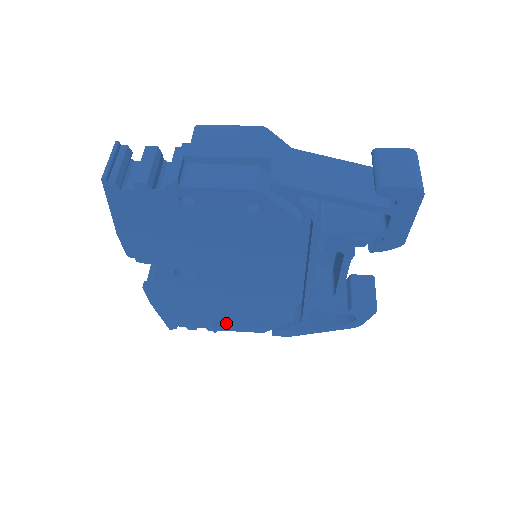
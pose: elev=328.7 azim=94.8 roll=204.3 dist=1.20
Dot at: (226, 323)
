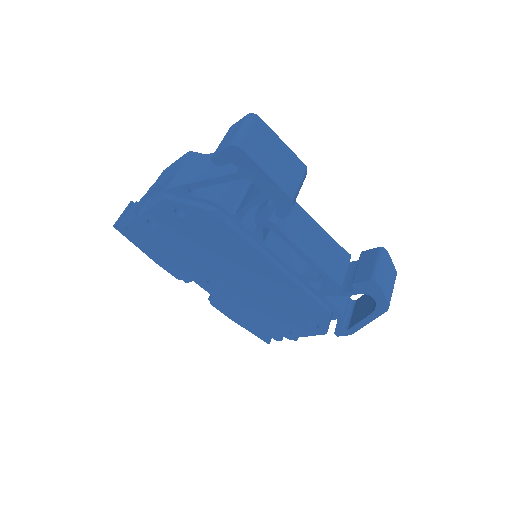
Dot at: (290, 328)
